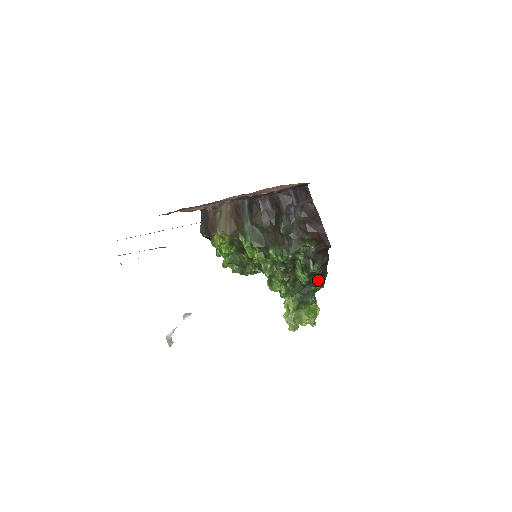
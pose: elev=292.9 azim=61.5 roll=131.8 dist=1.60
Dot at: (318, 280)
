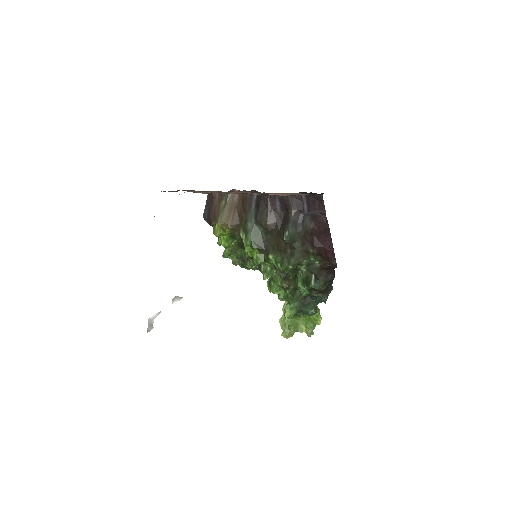
Dot at: (319, 295)
